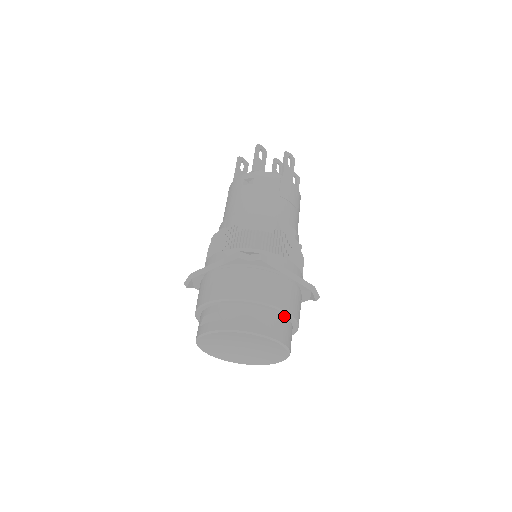
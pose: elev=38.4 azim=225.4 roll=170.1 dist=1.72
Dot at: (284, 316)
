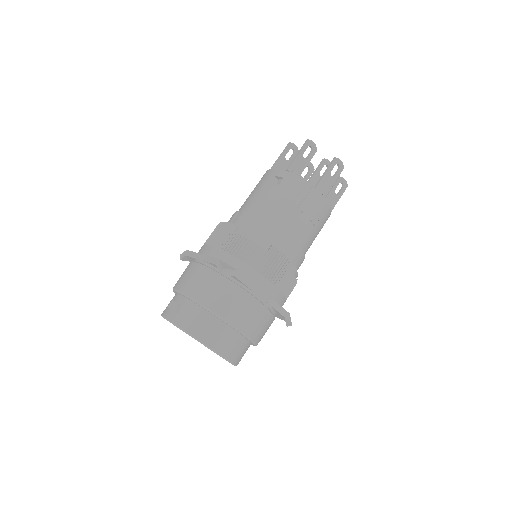
Dot at: (240, 333)
